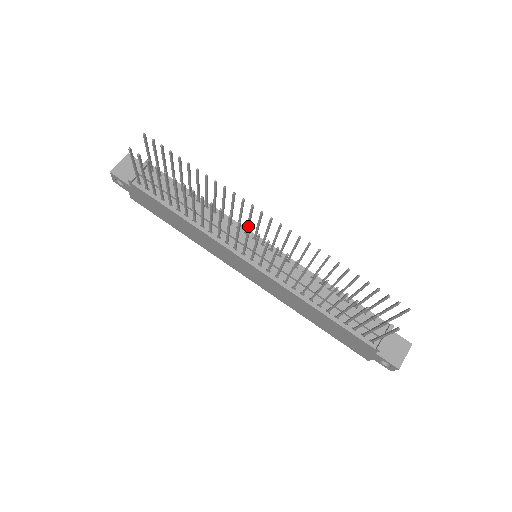
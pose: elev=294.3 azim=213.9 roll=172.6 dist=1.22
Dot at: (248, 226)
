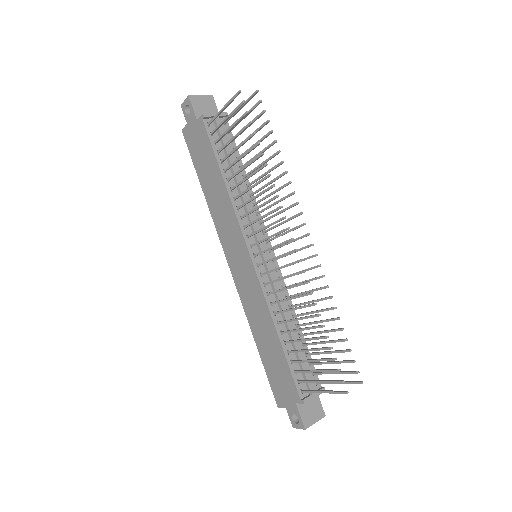
Dot at: (274, 227)
